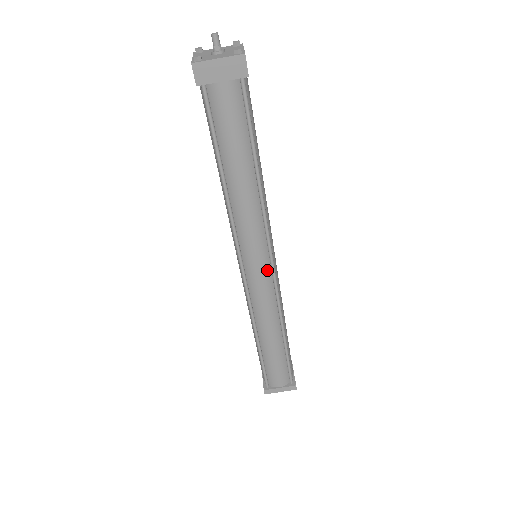
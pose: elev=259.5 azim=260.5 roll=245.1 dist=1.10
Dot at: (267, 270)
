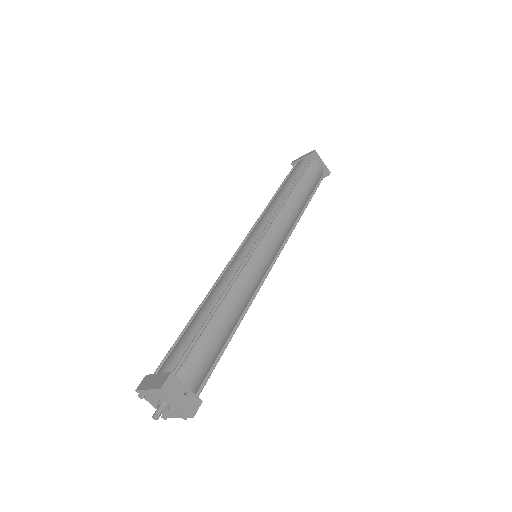
Dot at: occluded
